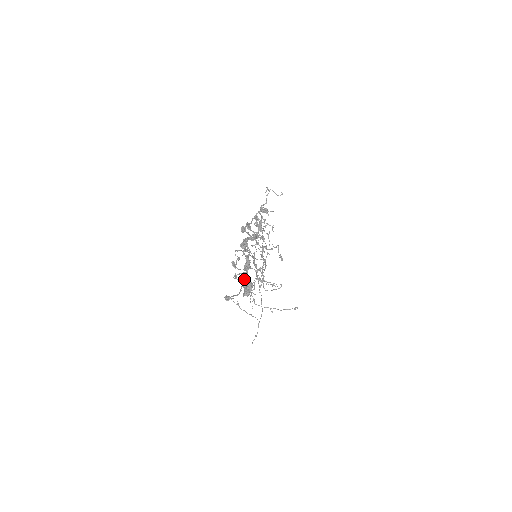
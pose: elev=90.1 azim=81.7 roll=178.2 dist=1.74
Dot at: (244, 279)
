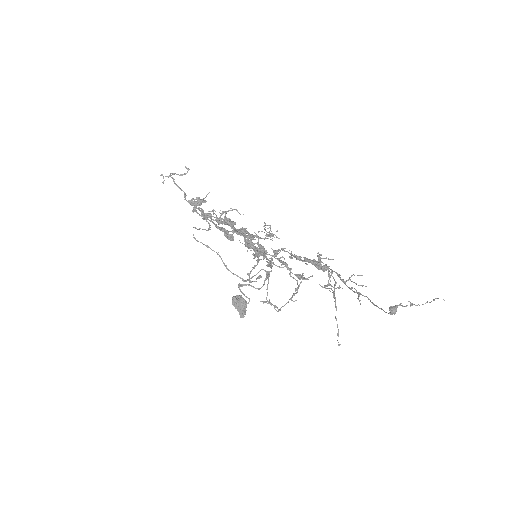
Dot at: (342, 279)
